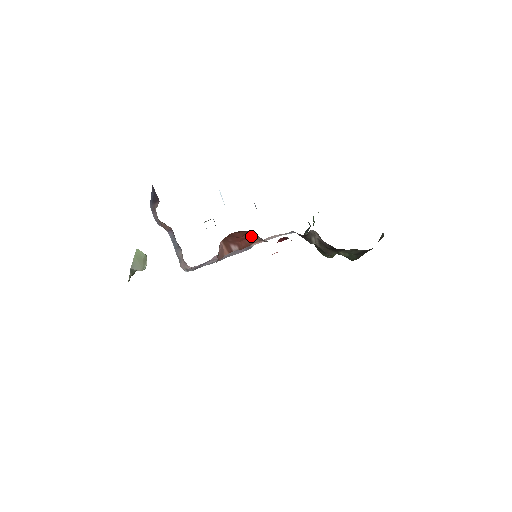
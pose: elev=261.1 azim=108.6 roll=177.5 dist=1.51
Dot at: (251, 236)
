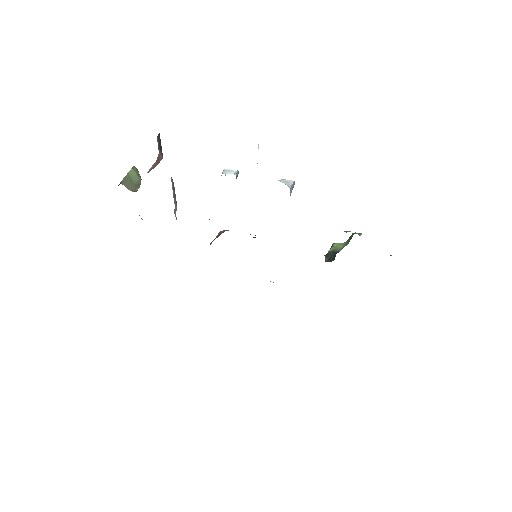
Dot at: occluded
